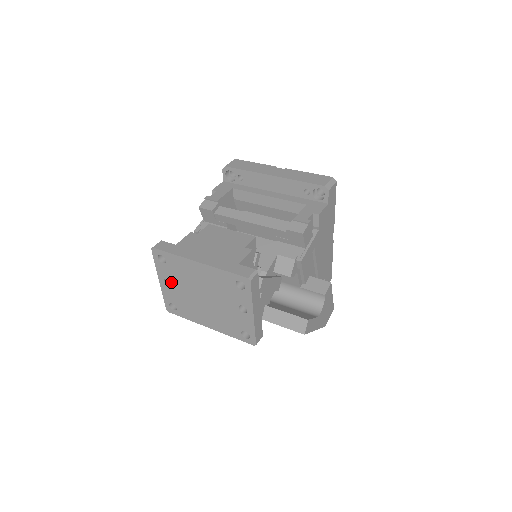
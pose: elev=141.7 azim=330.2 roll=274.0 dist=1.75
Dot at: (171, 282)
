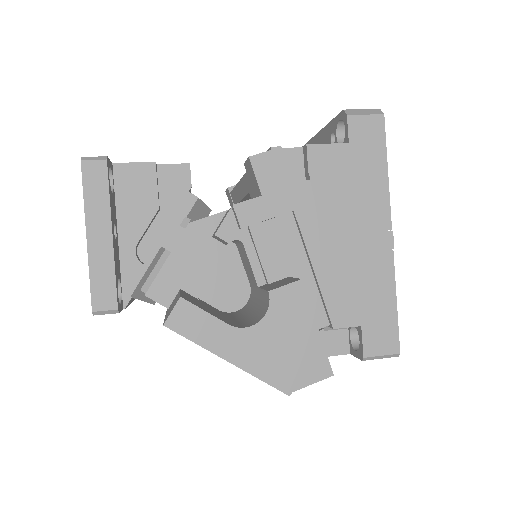
Dot at: occluded
